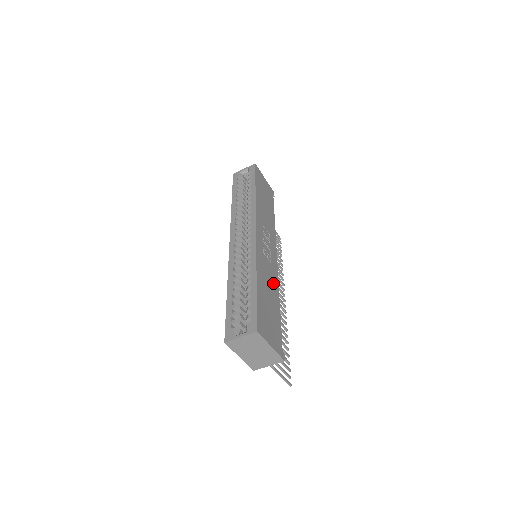
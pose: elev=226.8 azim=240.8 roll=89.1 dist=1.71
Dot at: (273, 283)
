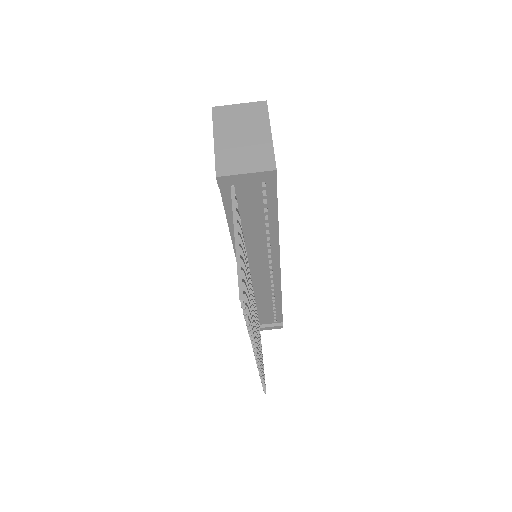
Dot at: occluded
